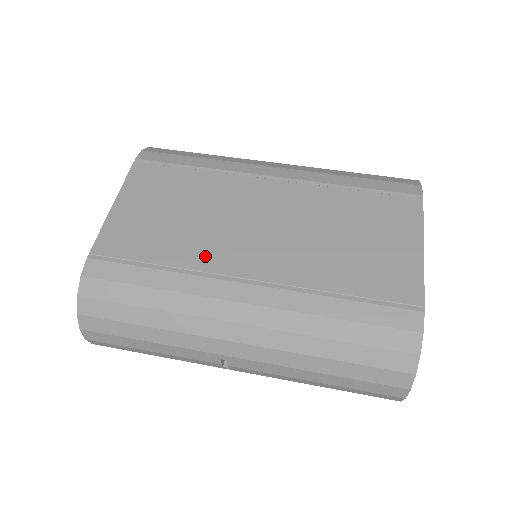
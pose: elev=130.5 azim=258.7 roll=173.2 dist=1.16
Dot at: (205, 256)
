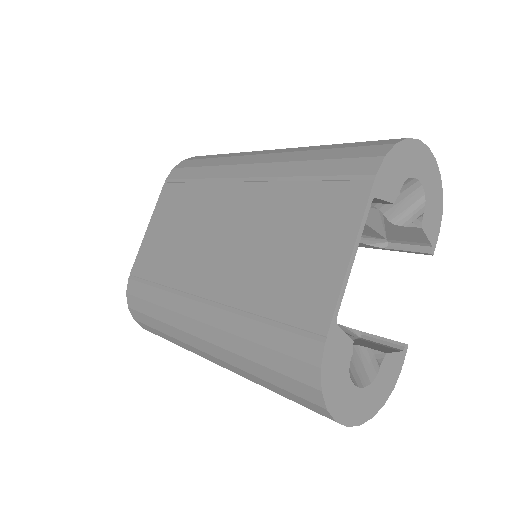
Dot at: (183, 275)
